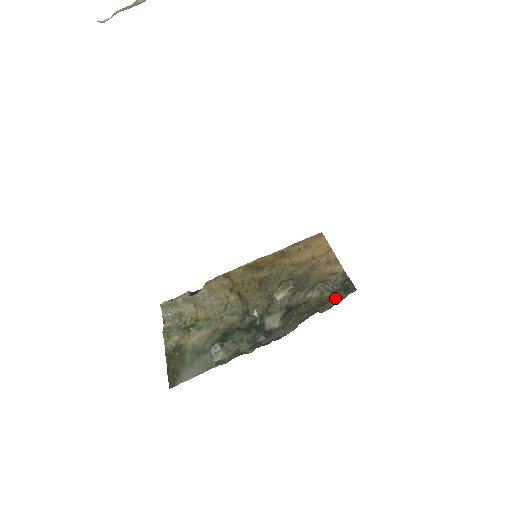
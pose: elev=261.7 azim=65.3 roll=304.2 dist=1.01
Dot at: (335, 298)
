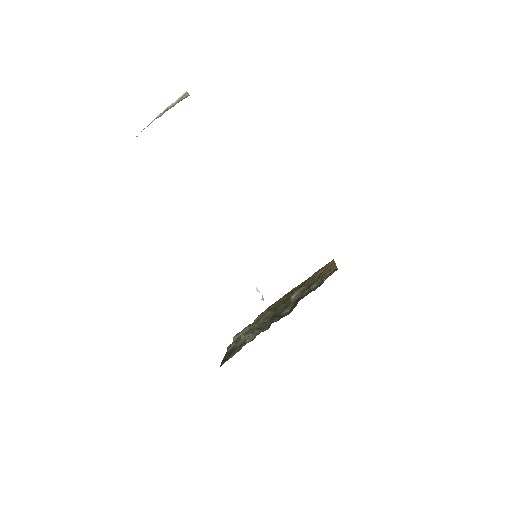
Dot at: (323, 281)
